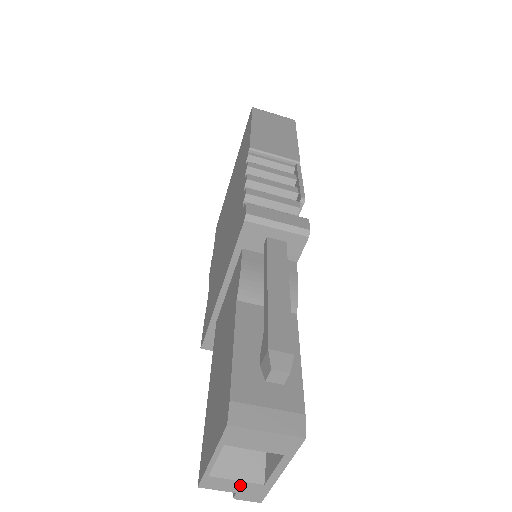
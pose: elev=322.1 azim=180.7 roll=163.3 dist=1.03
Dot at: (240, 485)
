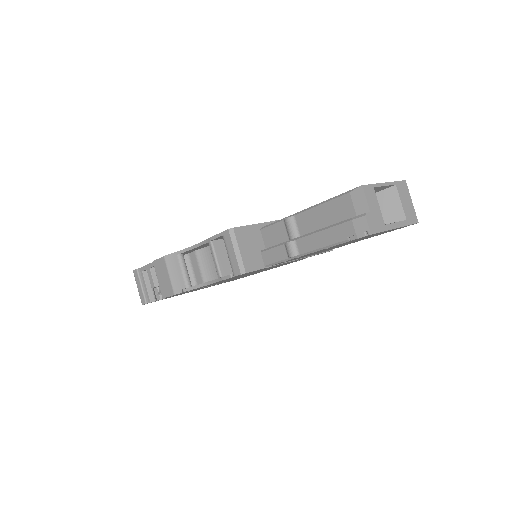
Dot at: (377, 210)
